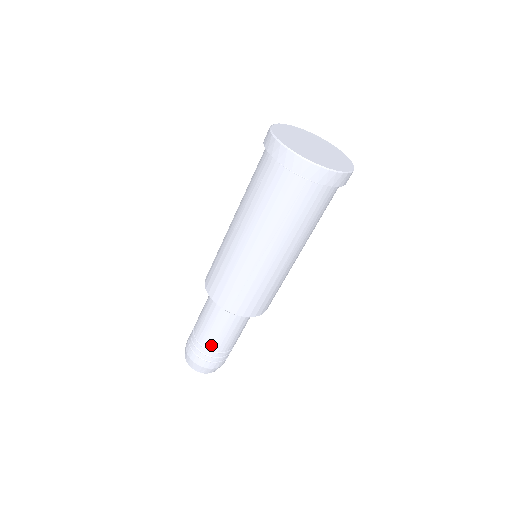
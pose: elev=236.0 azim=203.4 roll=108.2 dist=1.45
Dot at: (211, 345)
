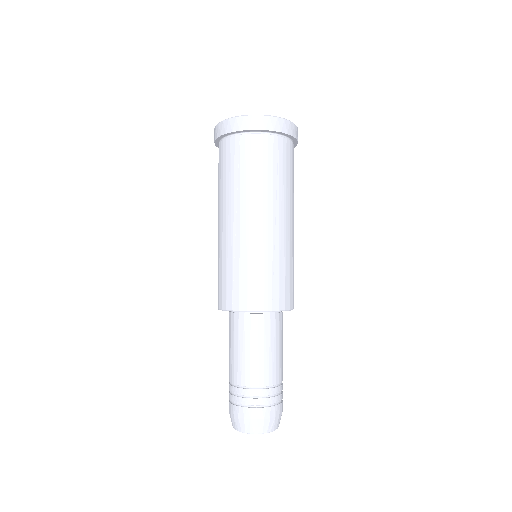
Dot at: (267, 378)
